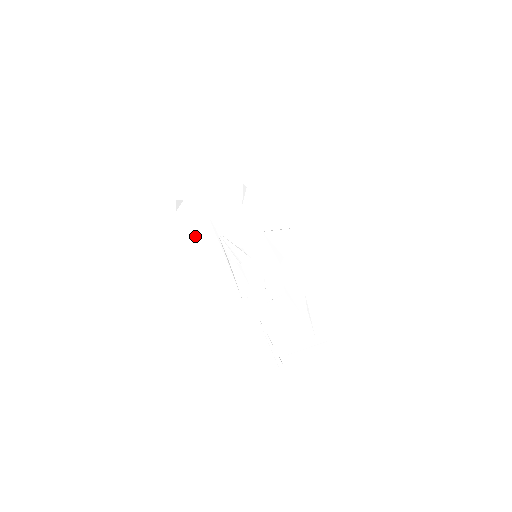
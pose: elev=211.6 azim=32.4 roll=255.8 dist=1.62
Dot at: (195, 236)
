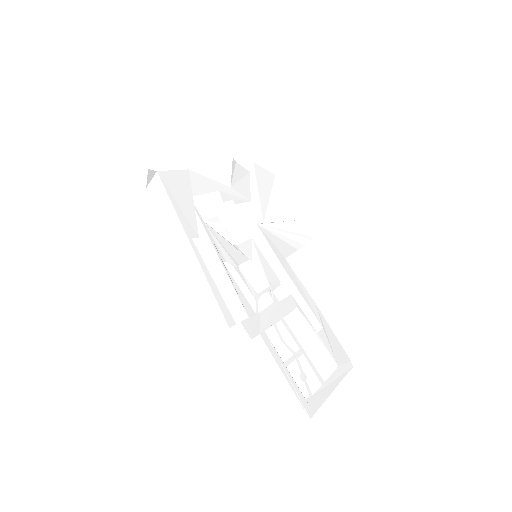
Dot at: (177, 224)
